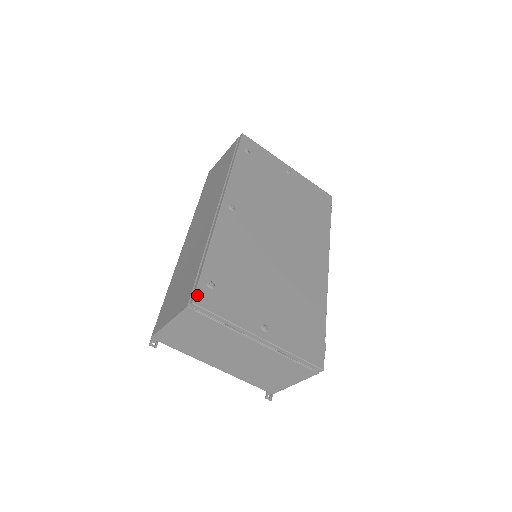
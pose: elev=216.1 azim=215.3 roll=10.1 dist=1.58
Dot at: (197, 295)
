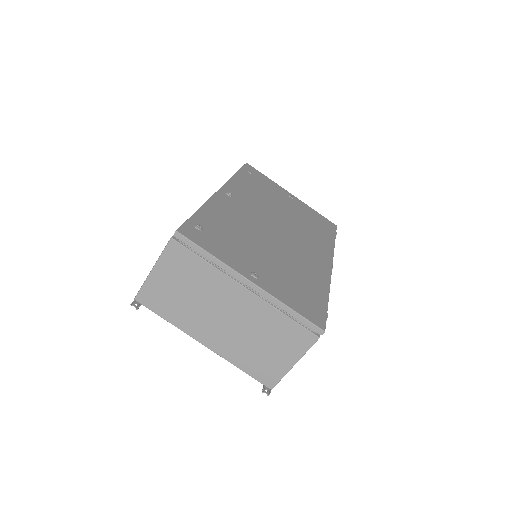
Dot at: (182, 228)
